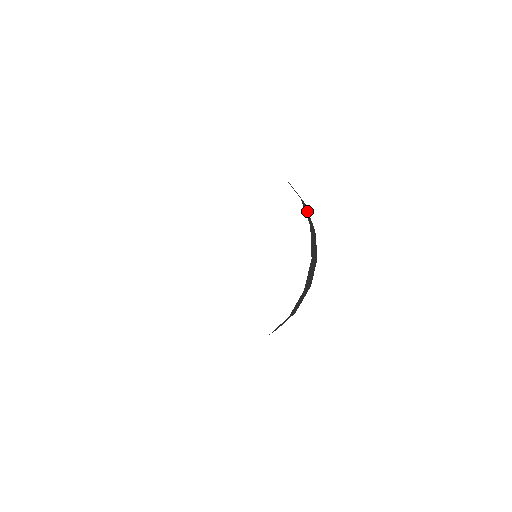
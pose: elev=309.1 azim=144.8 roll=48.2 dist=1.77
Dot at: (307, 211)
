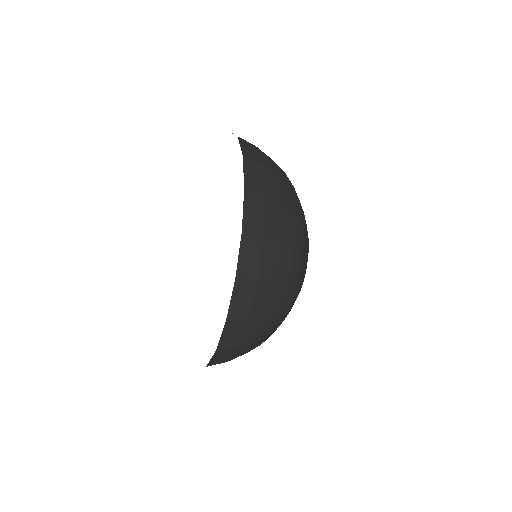
Dot at: (255, 249)
